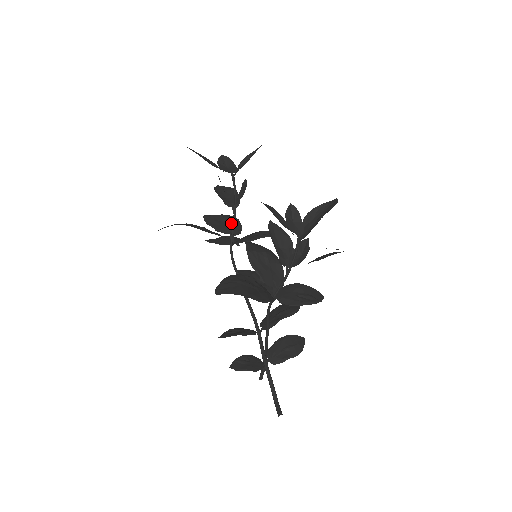
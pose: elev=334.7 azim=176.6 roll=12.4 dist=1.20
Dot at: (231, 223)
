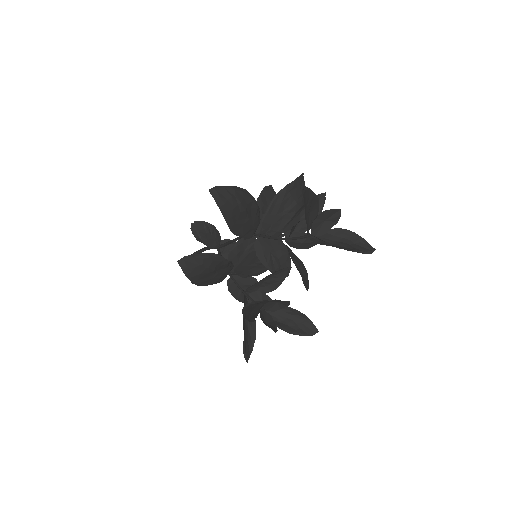
Dot at: (285, 220)
